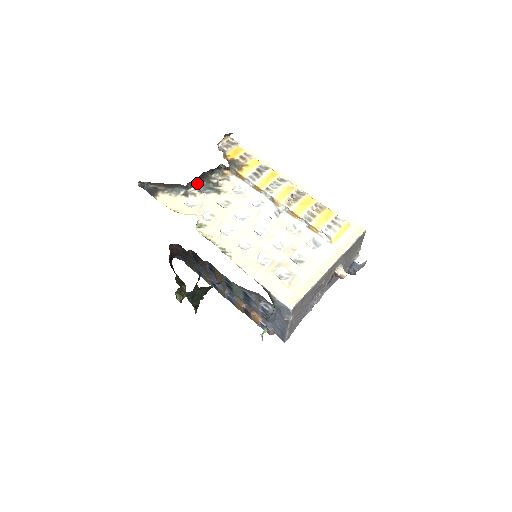
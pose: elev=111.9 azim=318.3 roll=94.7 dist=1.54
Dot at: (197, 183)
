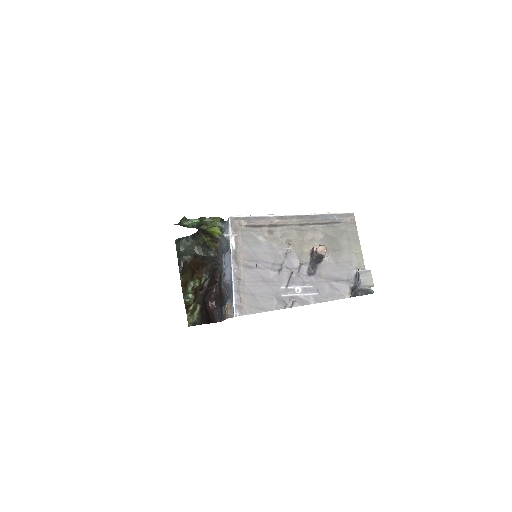
Dot at: occluded
